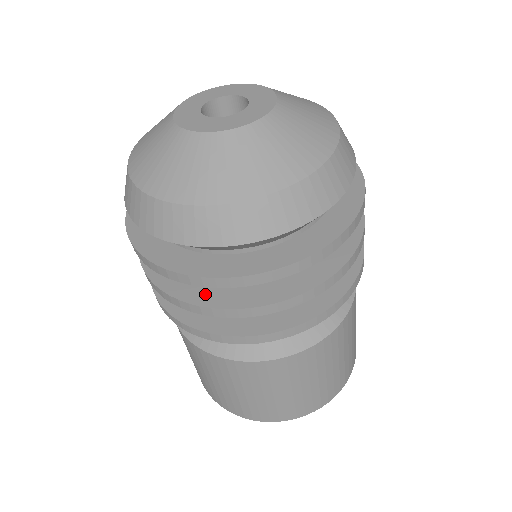
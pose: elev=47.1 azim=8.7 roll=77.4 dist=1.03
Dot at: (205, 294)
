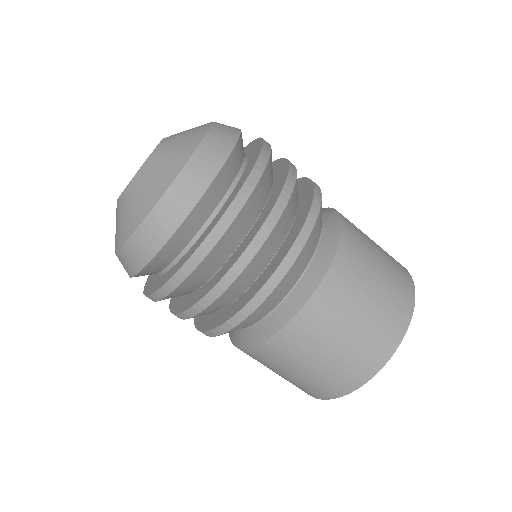
Dot at: (240, 249)
